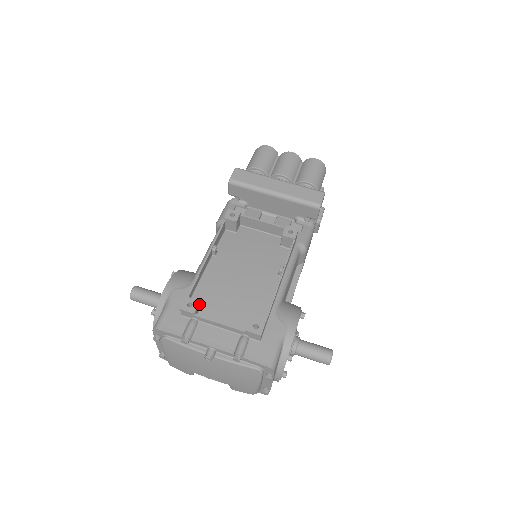
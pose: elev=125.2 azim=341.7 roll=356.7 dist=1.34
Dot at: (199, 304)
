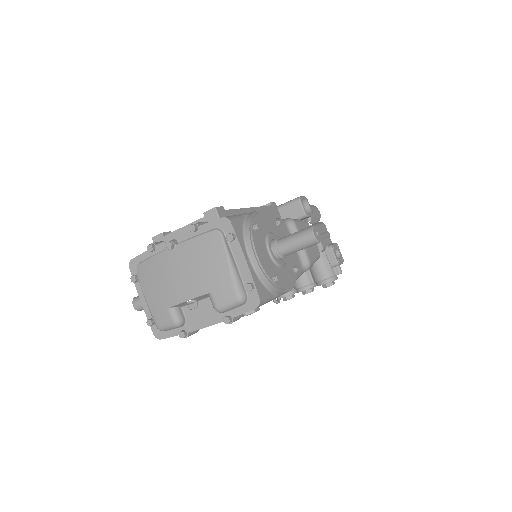
Dot at: occluded
